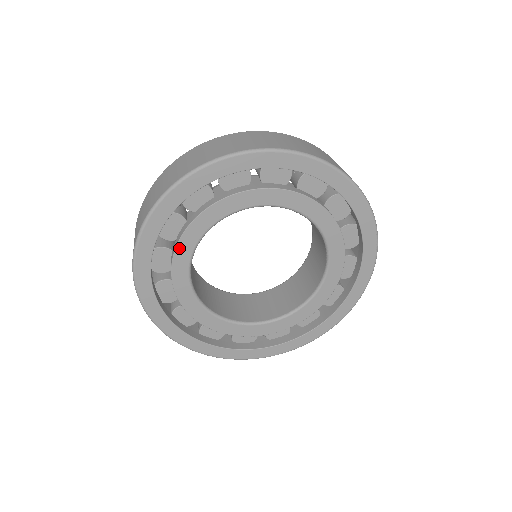
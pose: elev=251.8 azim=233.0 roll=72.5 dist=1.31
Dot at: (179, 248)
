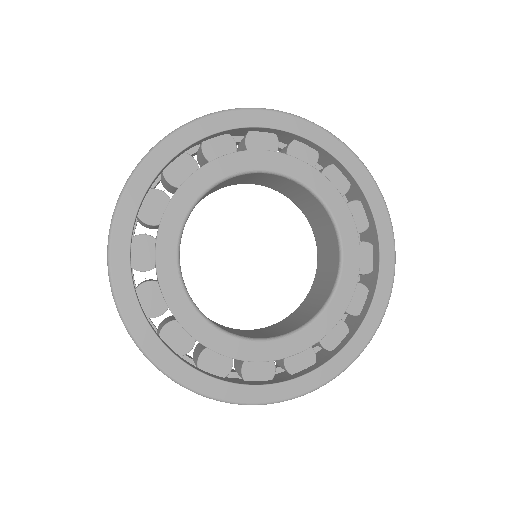
Dot at: (173, 308)
